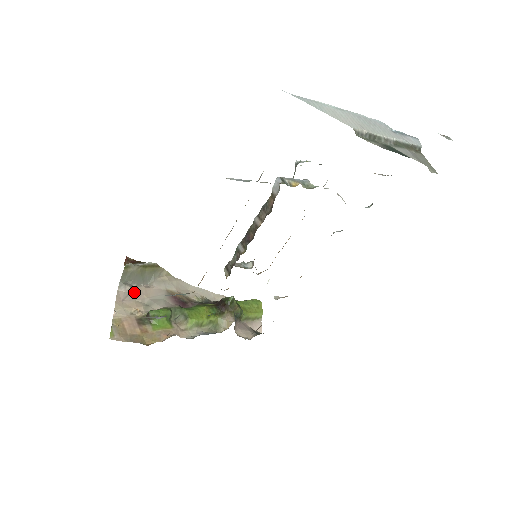
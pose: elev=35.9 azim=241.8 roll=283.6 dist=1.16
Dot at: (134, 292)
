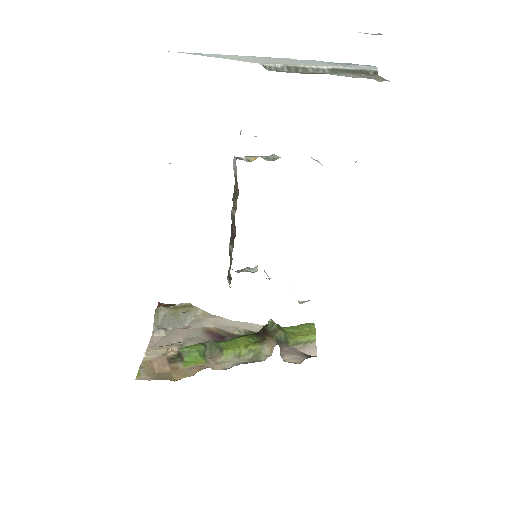
Dot at: (169, 335)
